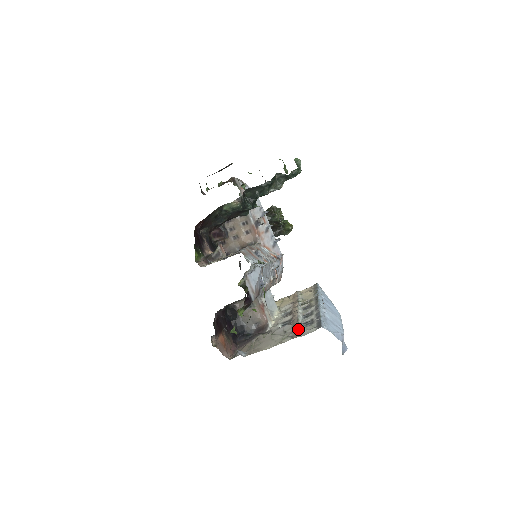
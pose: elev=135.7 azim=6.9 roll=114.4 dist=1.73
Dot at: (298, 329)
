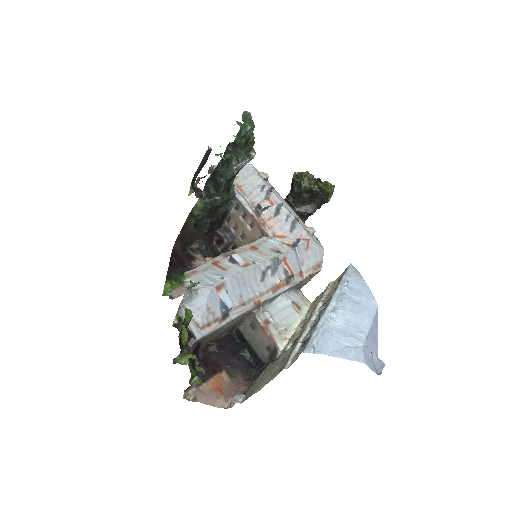
Dot at: (289, 355)
